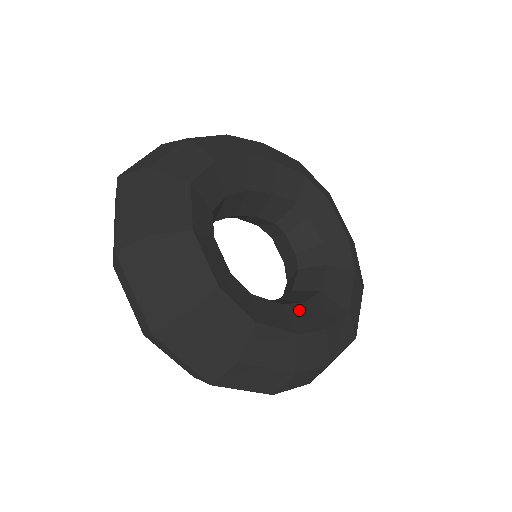
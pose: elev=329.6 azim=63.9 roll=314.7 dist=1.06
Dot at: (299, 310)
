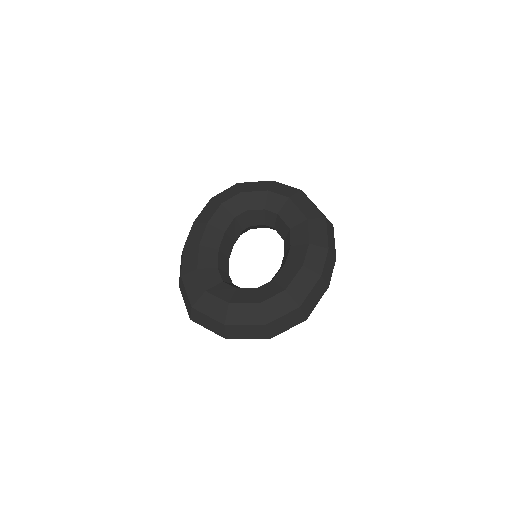
Dot at: (292, 254)
